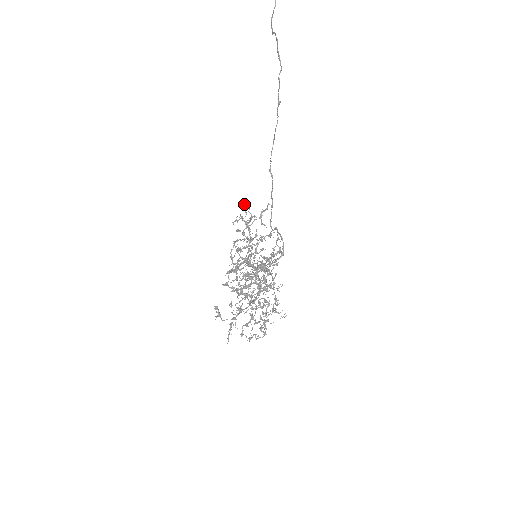
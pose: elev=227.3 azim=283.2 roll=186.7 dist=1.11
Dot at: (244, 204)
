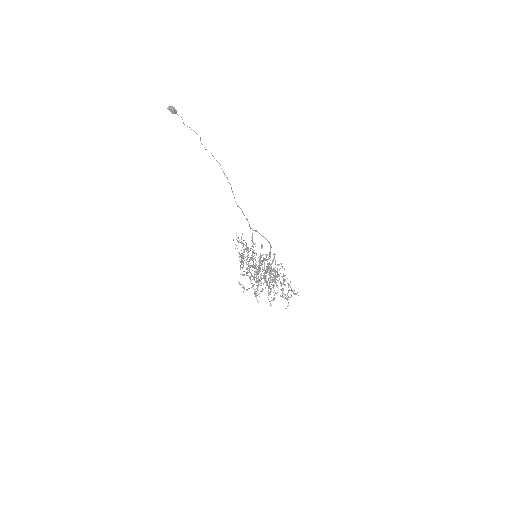
Dot at: occluded
